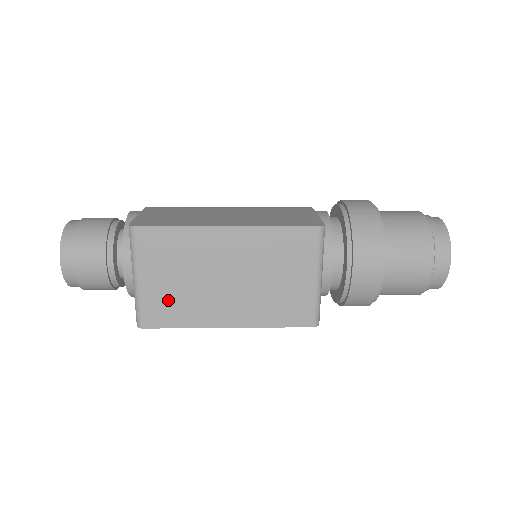
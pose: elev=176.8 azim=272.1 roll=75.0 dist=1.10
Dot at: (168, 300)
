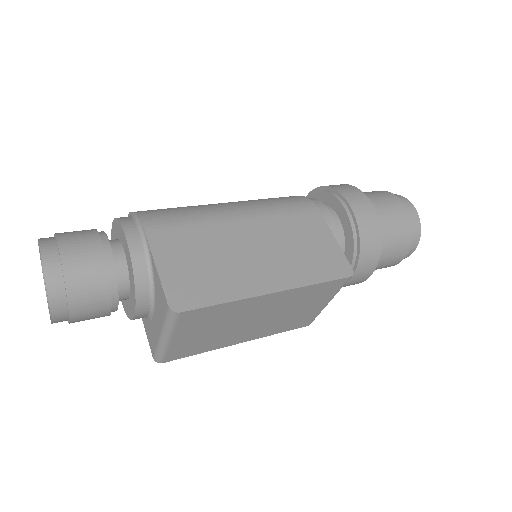
Dot at: (194, 344)
